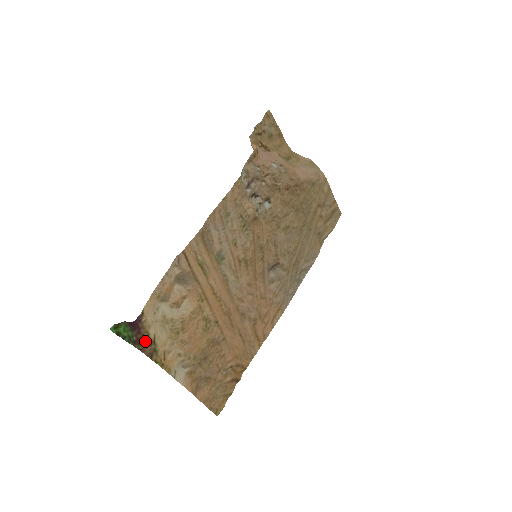
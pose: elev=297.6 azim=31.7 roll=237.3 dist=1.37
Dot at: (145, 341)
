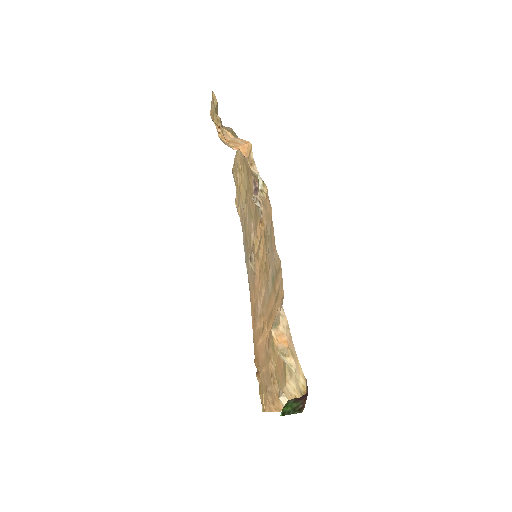
Dot at: occluded
